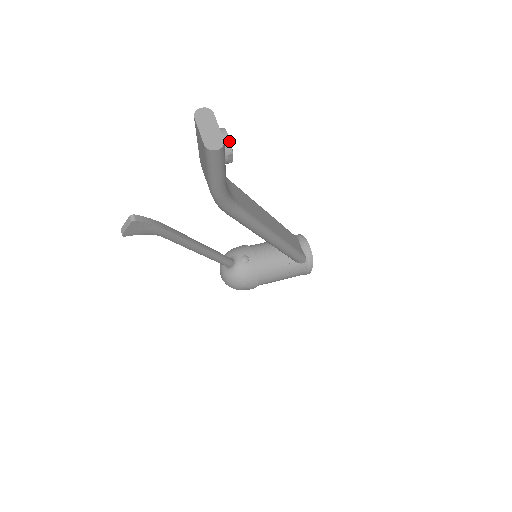
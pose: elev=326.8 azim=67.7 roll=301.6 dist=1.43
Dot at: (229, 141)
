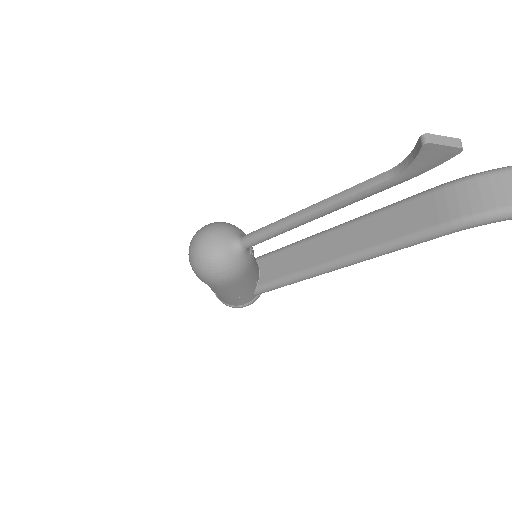
Dot at: out of frame
